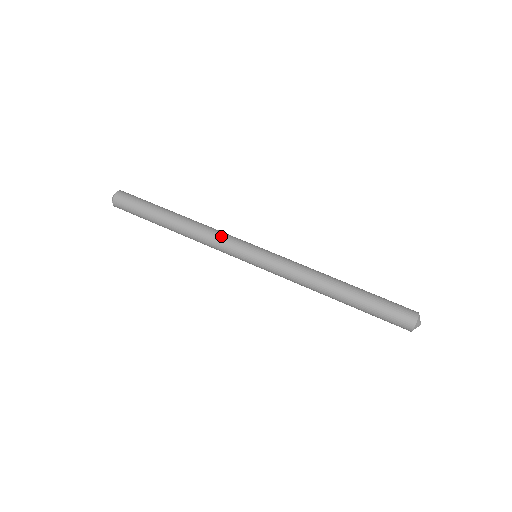
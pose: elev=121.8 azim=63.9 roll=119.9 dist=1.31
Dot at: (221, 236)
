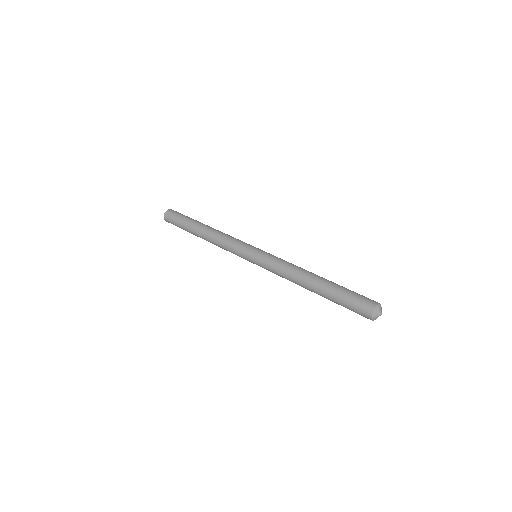
Dot at: (231, 240)
